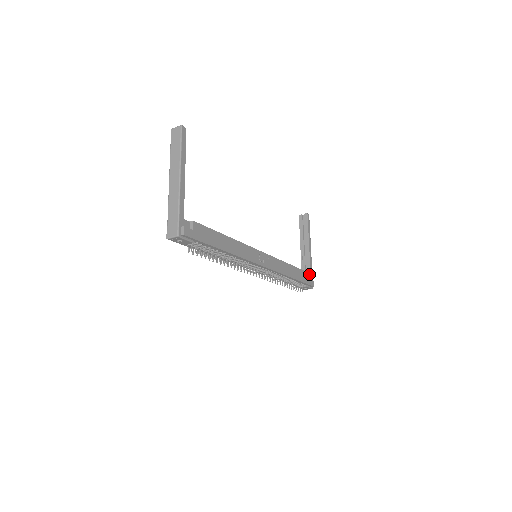
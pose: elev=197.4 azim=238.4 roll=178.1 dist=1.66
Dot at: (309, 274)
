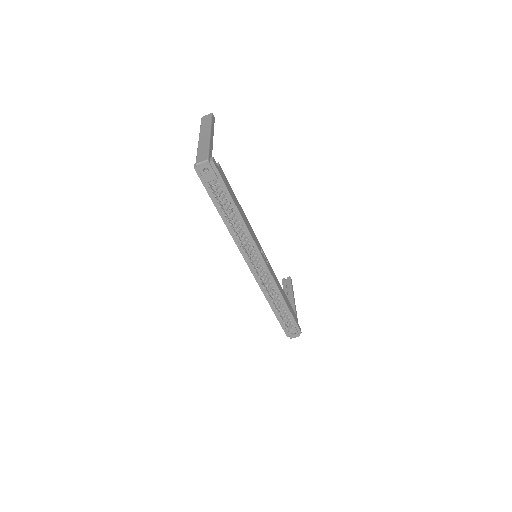
Dot at: (297, 318)
